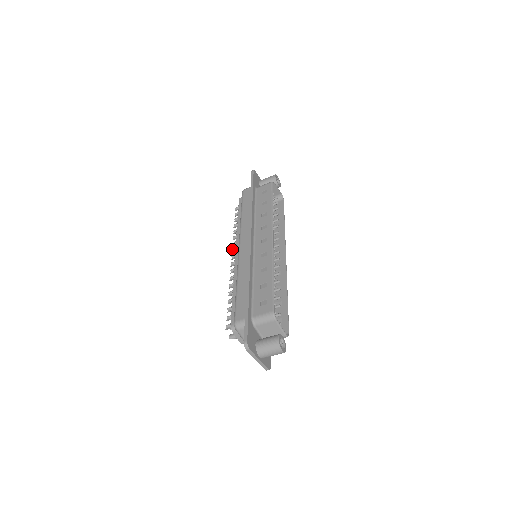
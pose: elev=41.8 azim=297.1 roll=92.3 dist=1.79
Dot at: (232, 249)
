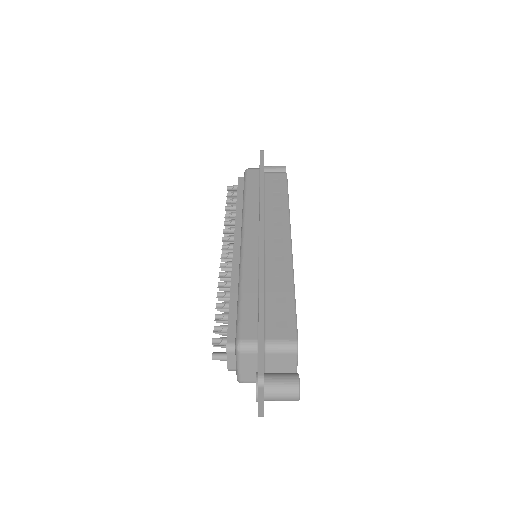
Dot at: occluded
